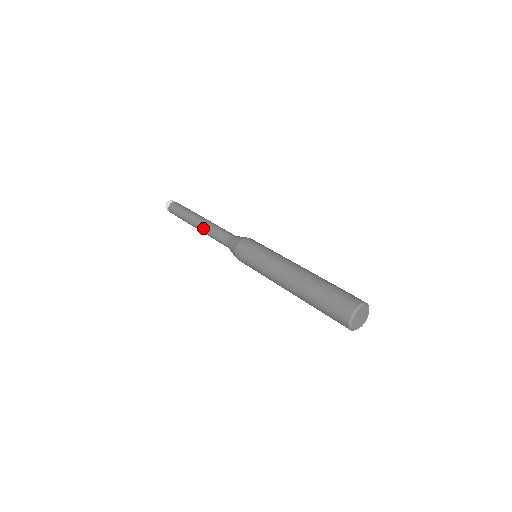
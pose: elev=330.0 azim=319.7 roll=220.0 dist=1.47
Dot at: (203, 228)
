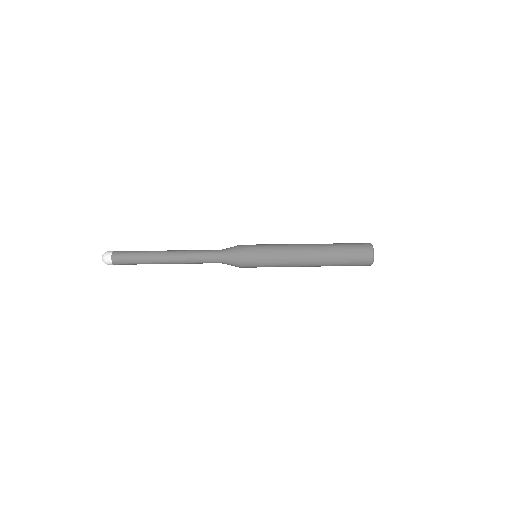
Dot at: (181, 262)
